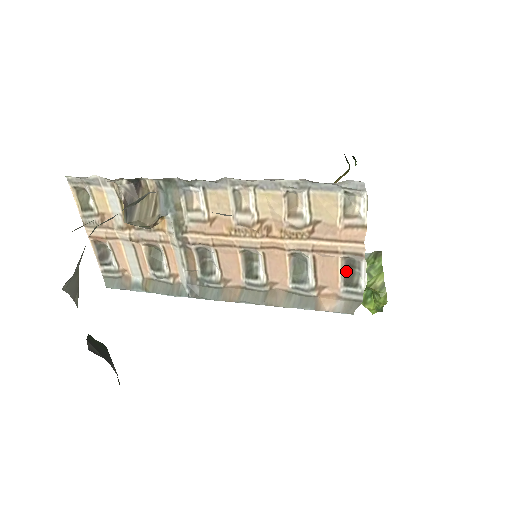
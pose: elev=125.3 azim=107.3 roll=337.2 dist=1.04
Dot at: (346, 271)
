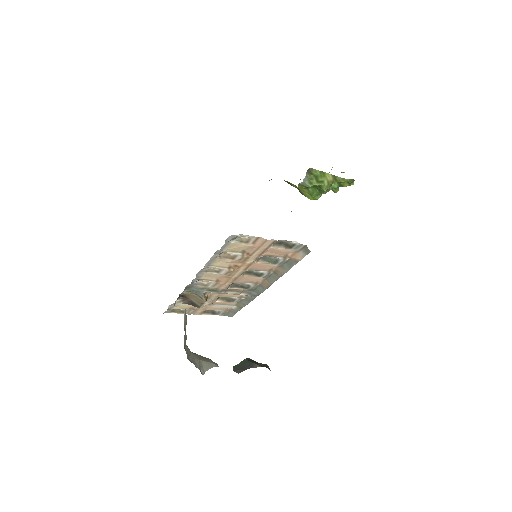
Dot at: (282, 246)
